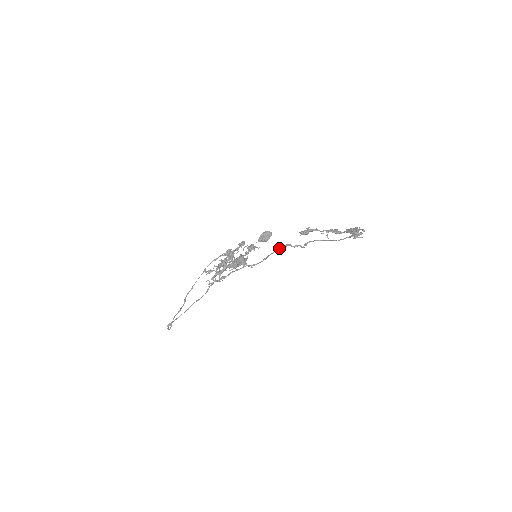
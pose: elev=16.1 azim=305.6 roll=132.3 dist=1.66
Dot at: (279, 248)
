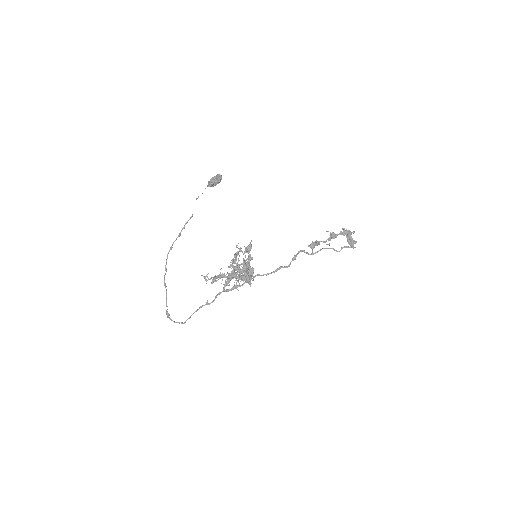
Dot at: occluded
